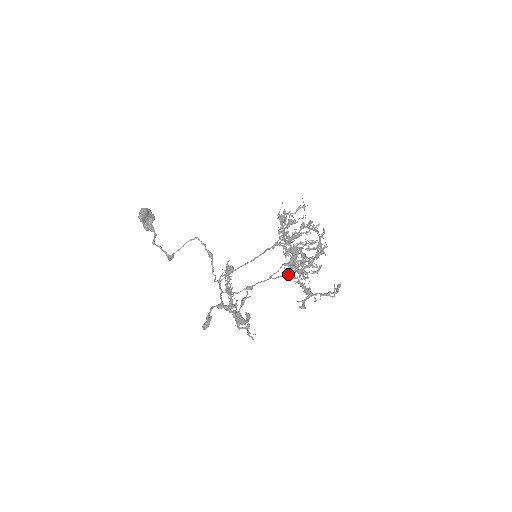
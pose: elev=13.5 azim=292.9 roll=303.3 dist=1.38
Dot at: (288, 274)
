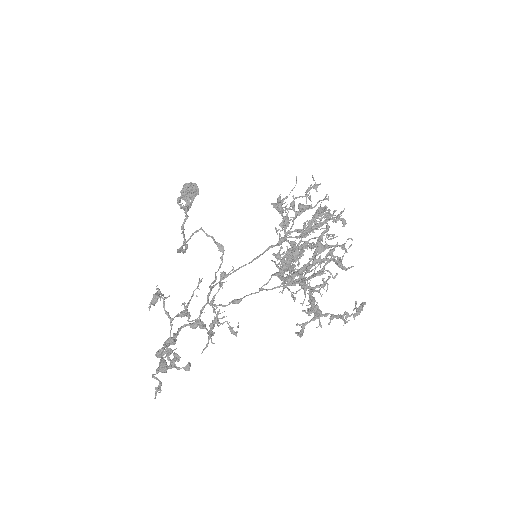
Dot at: (289, 284)
